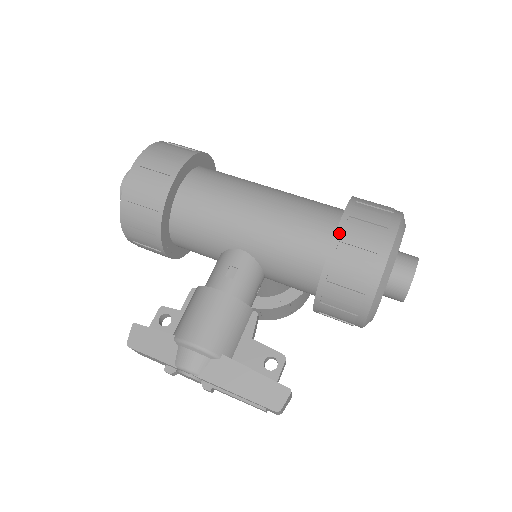
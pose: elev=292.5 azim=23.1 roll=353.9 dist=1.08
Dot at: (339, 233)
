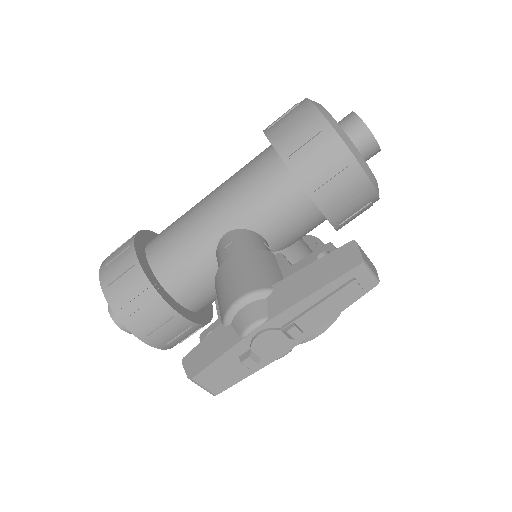
Dot at: (270, 135)
